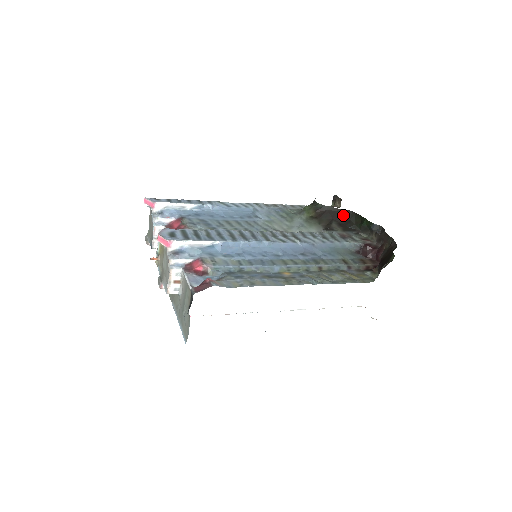
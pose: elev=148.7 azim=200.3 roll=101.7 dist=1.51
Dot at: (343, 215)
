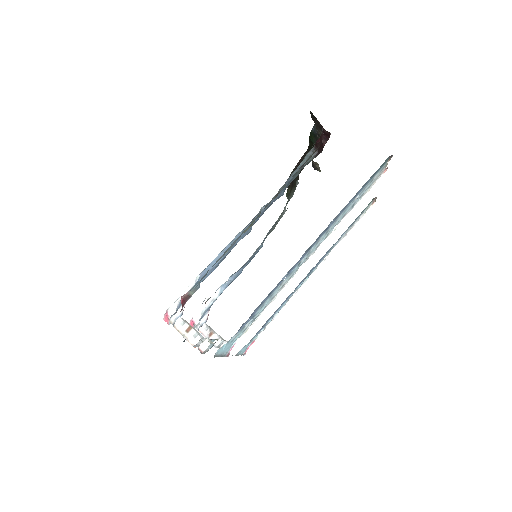
Dot at: occluded
